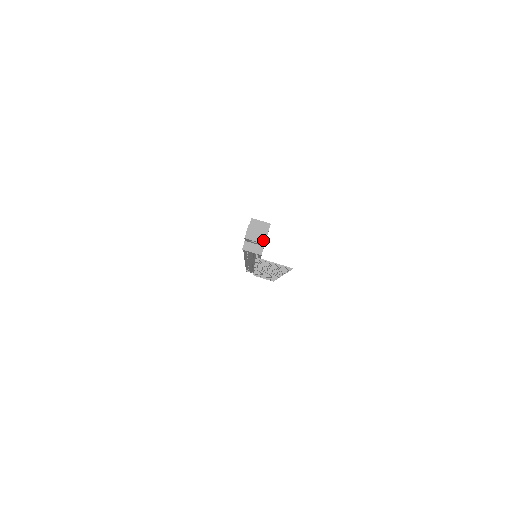
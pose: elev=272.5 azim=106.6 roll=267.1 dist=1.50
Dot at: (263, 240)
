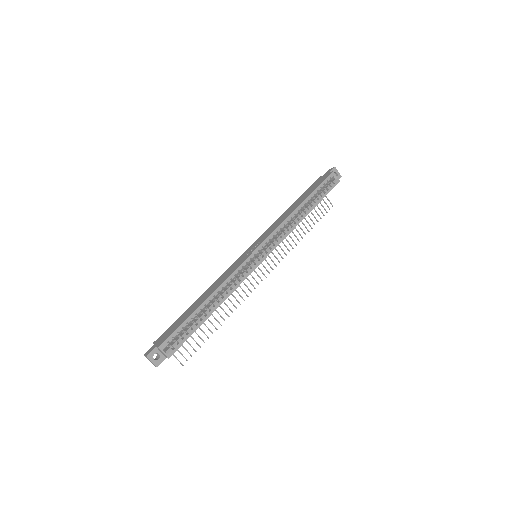
Dot at: occluded
